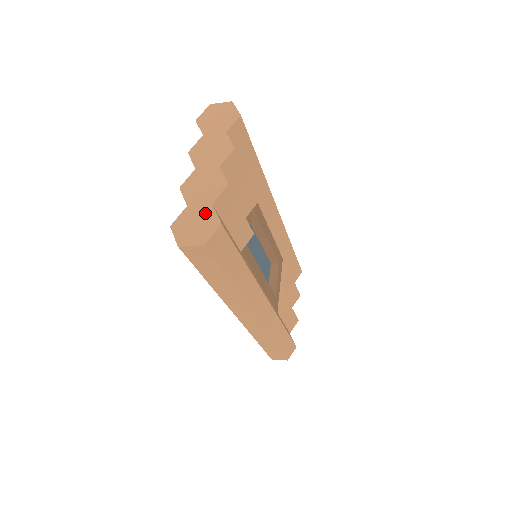
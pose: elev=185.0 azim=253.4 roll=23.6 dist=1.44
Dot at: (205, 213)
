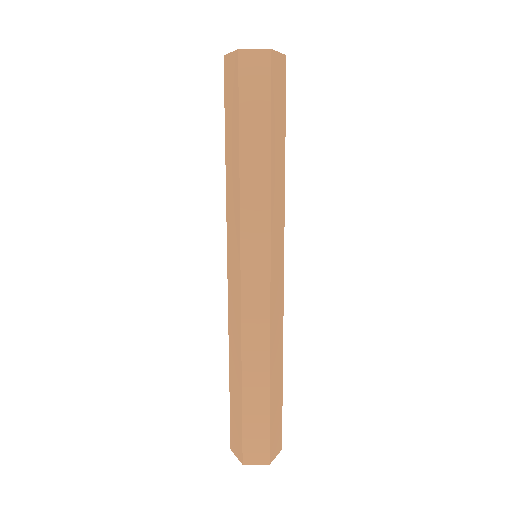
Dot at: occluded
